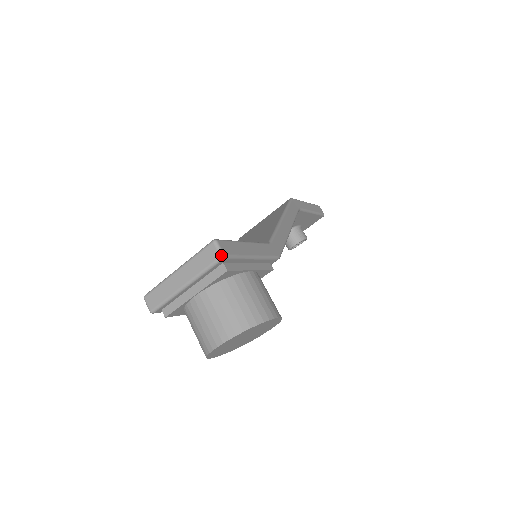
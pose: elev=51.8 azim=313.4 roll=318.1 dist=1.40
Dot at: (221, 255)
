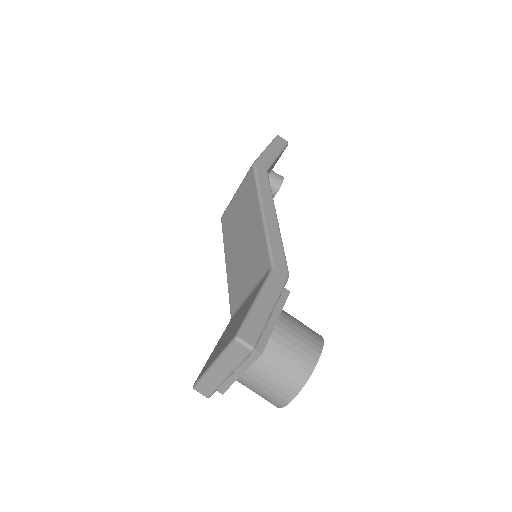
Dot at: (250, 349)
